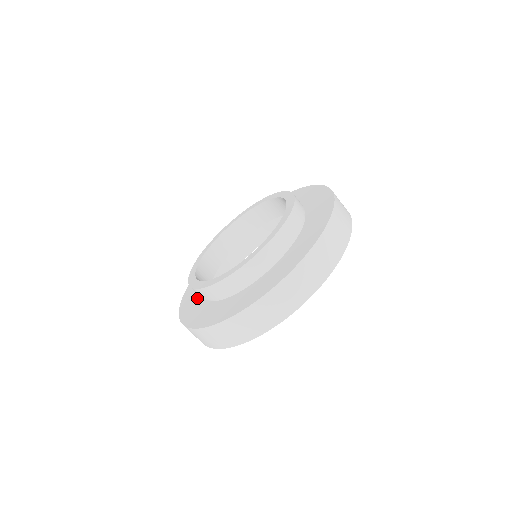
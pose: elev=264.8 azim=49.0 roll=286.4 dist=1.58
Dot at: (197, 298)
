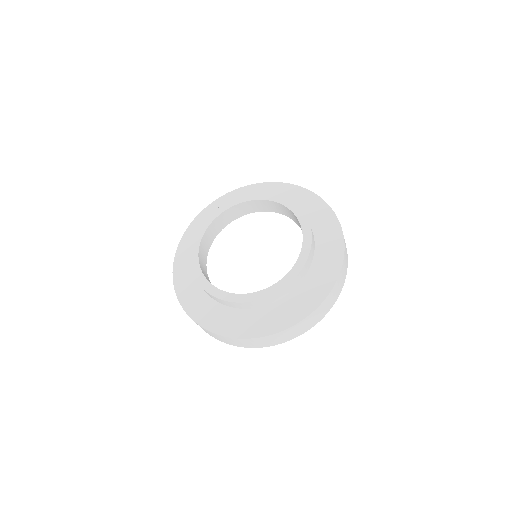
Dot at: occluded
